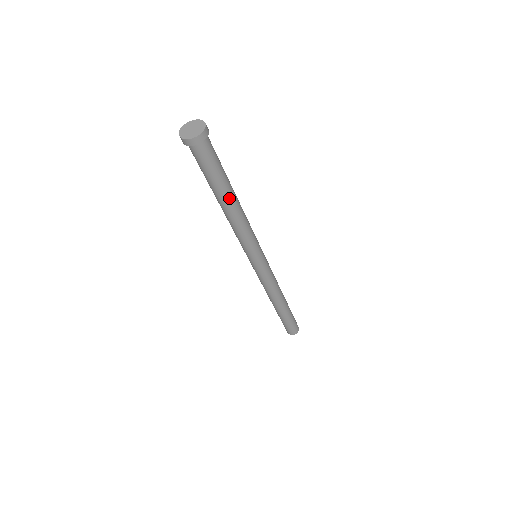
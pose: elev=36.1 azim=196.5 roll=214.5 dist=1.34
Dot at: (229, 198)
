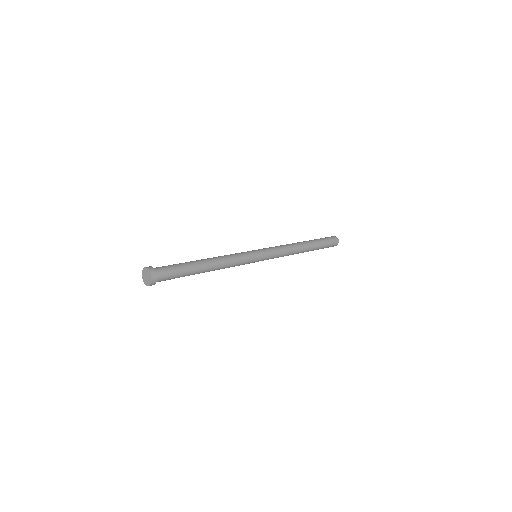
Dot at: (199, 273)
